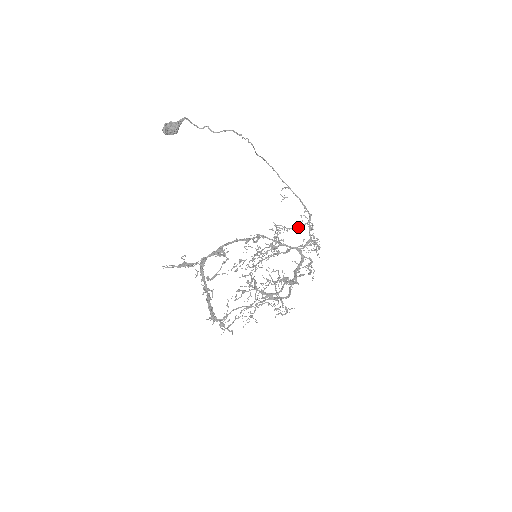
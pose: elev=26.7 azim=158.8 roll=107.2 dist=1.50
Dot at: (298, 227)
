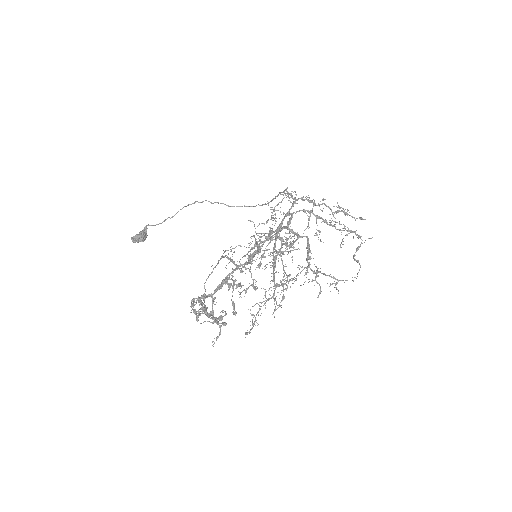
Dot at: (277, 204)
